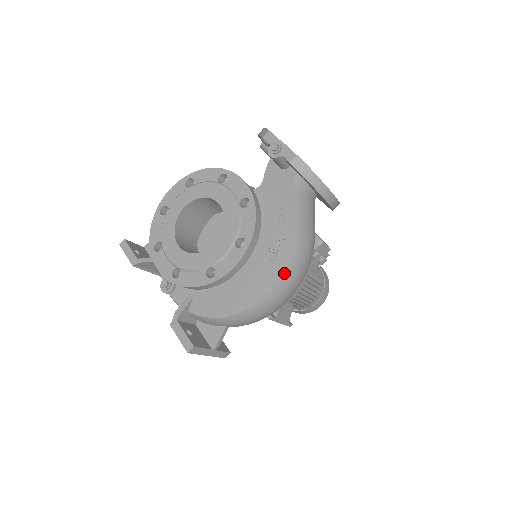
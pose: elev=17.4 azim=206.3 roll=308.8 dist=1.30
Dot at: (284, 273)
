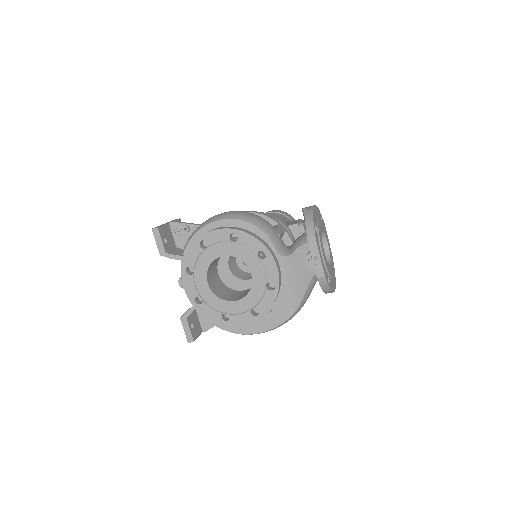
Dot at: (274, 328)
